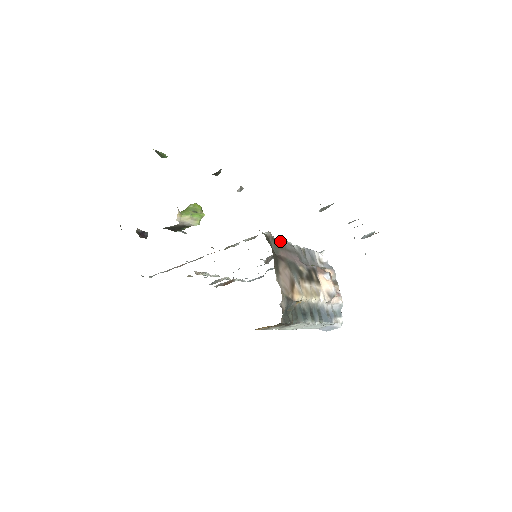
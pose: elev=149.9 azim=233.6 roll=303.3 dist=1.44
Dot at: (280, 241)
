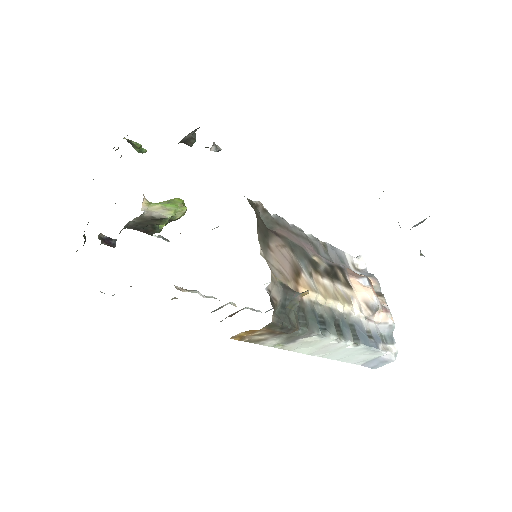
Dot at: (279, 218)
